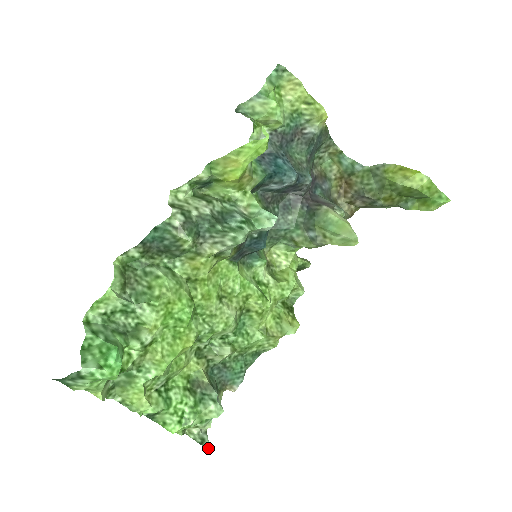
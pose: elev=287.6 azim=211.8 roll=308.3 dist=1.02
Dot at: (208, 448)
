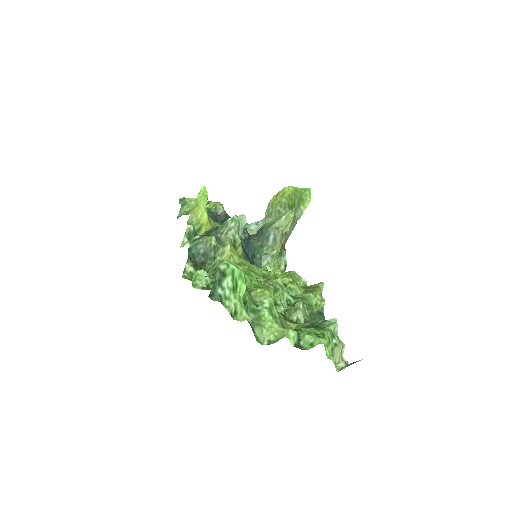
Dot at: occluded
